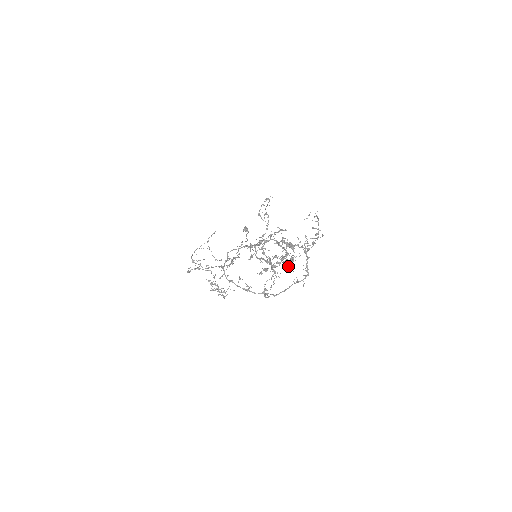
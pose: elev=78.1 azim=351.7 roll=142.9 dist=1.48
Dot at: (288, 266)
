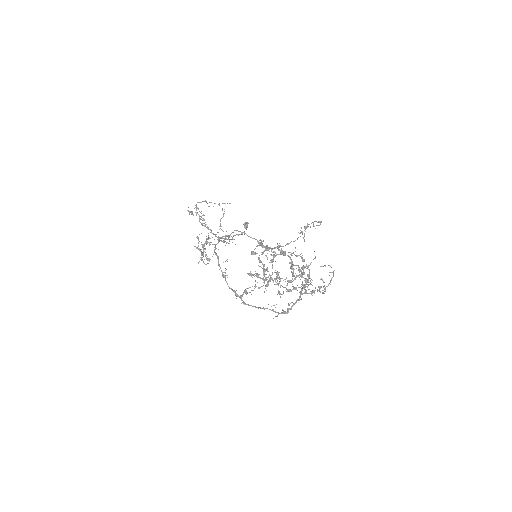
Dot at: occluded
